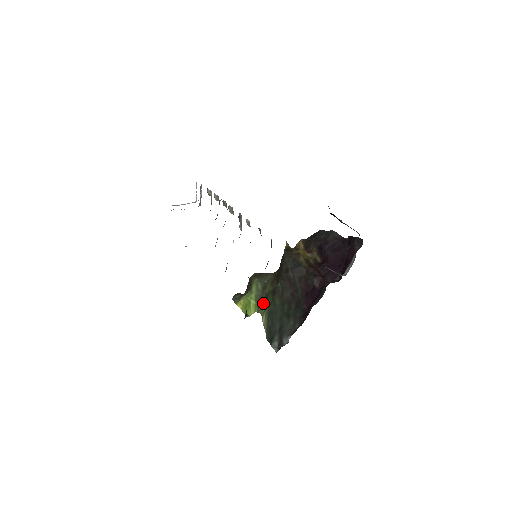
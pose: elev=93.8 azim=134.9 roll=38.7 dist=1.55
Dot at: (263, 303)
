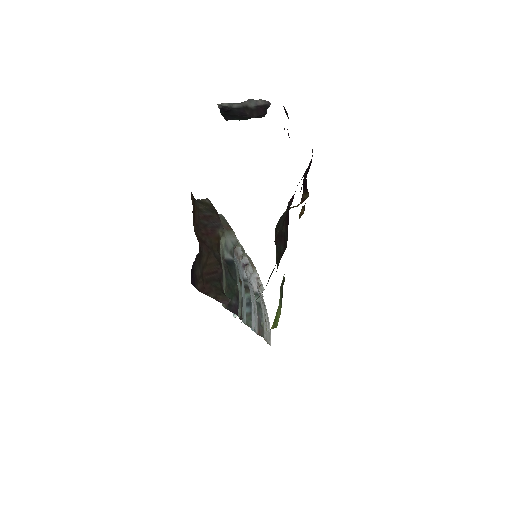
Dot at: (282, 296)
